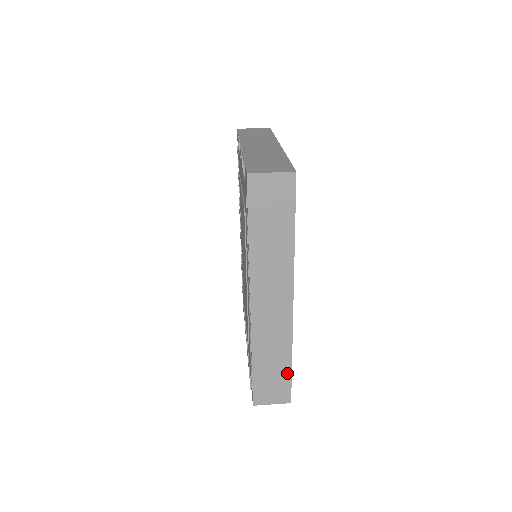
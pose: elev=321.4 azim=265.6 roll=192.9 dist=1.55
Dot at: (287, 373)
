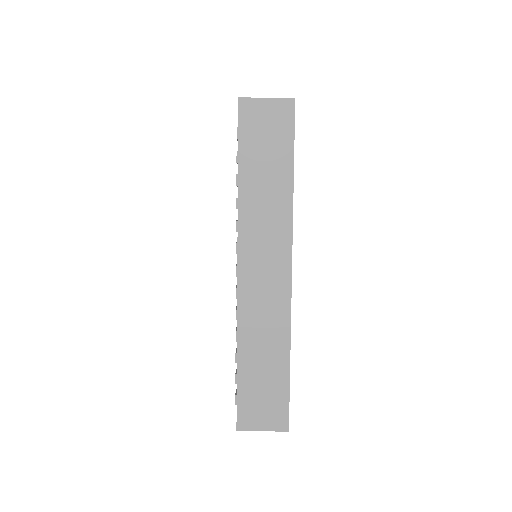
Dot at: (283, 381)
